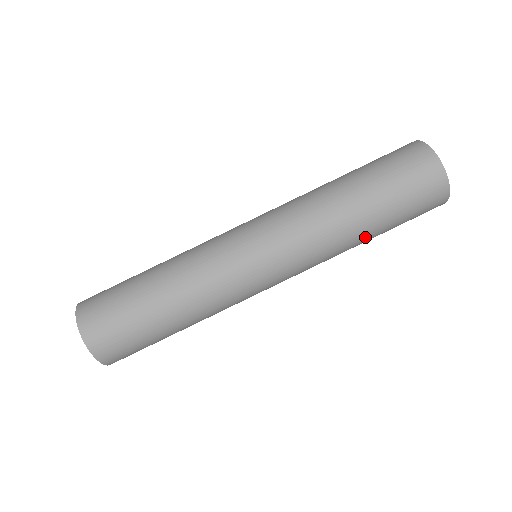
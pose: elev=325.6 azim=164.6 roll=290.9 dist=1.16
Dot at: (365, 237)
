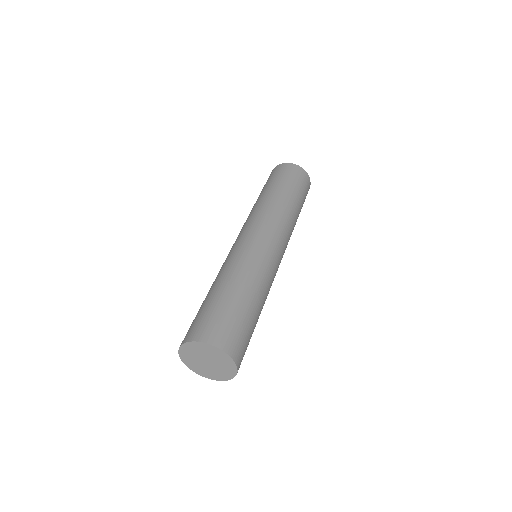
Dot at: occluded
